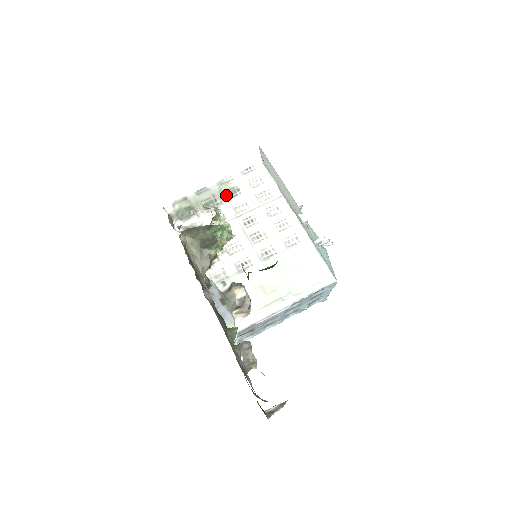
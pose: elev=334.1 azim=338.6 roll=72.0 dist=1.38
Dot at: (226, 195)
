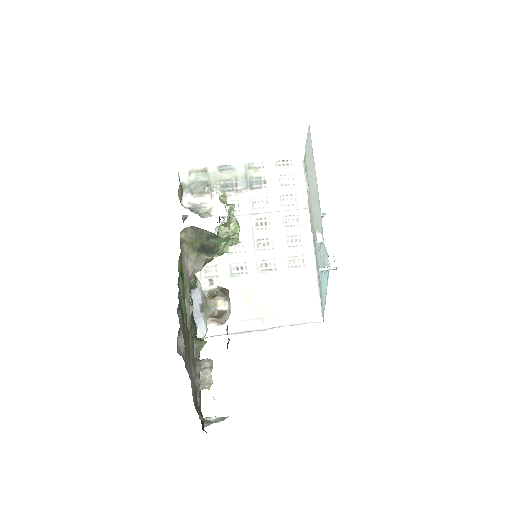
Dot at: (250, 183)
